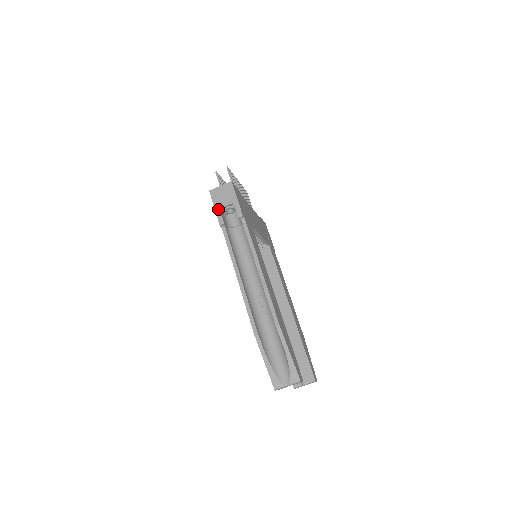
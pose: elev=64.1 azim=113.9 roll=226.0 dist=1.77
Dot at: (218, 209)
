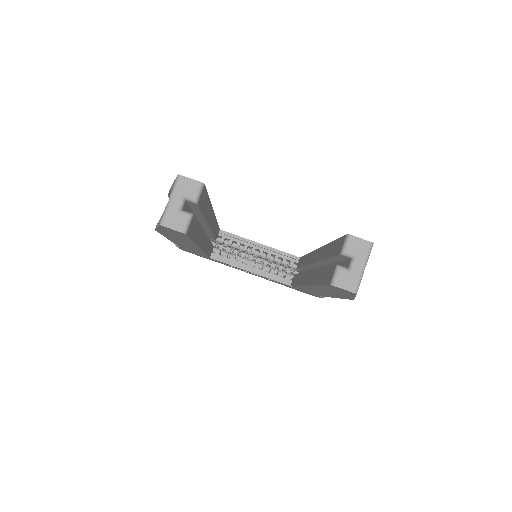
Dot at: occluded
